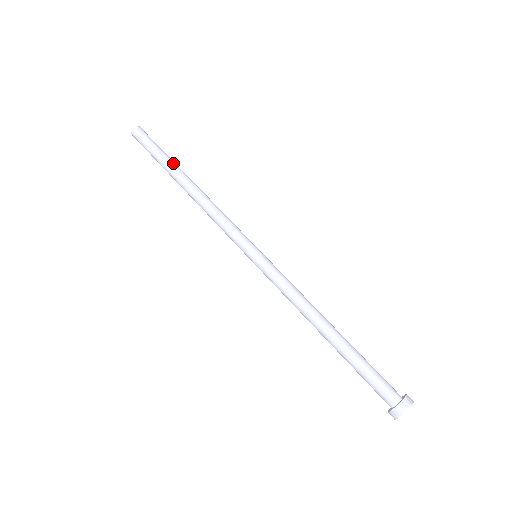
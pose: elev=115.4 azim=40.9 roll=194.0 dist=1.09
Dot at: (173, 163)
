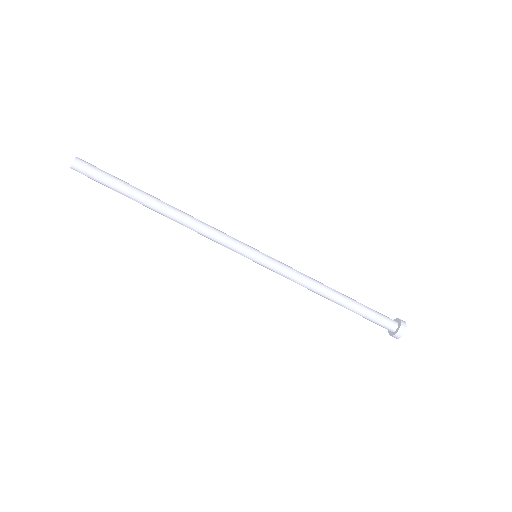
Dot at: (134, 199)
